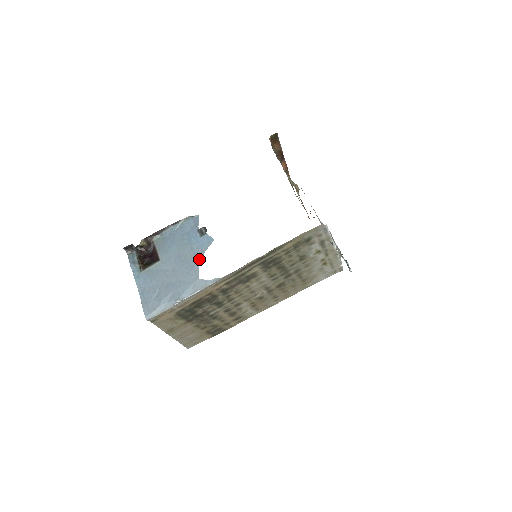
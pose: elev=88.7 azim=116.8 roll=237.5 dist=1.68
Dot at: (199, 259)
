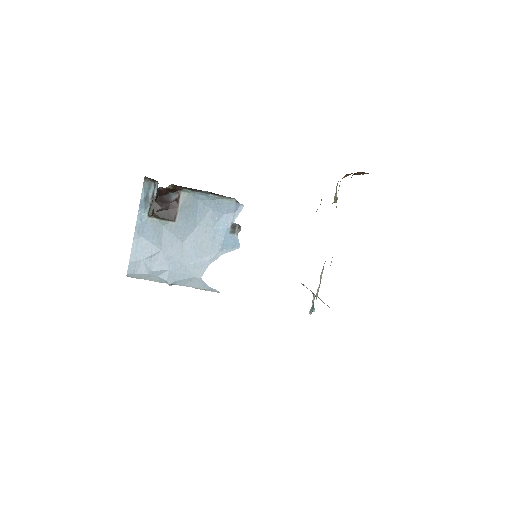
Dot at: (214, 257)
